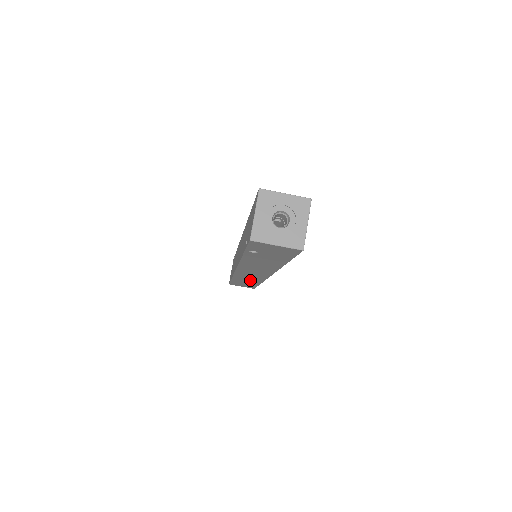
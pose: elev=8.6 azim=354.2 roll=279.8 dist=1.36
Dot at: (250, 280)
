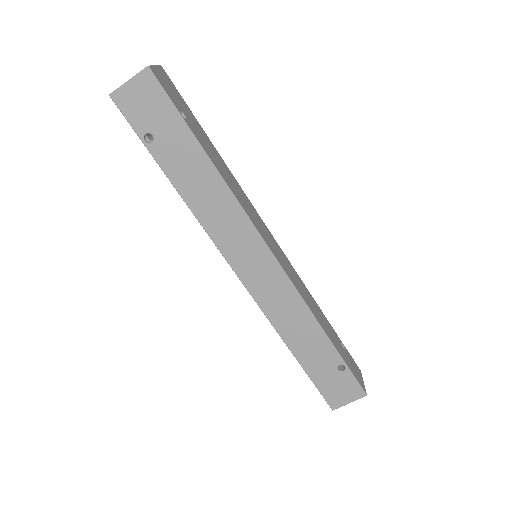
Dot at: (300, 325)
